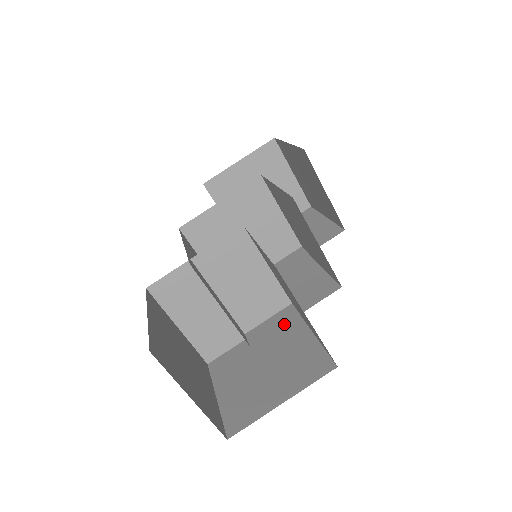
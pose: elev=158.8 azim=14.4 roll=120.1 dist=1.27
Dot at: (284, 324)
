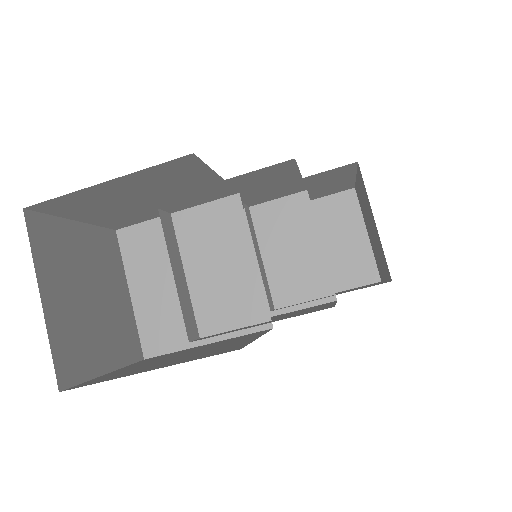
Dot at: (241, 329)
